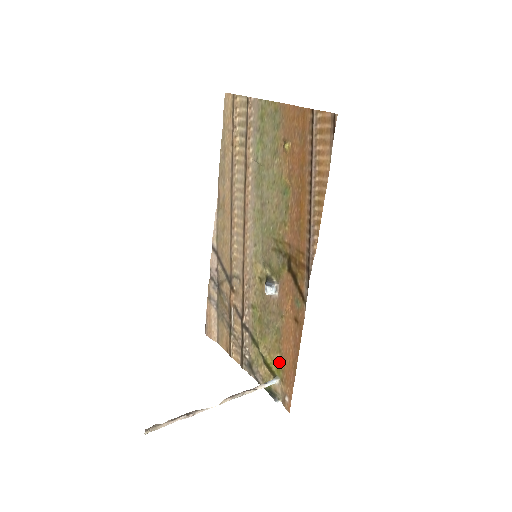
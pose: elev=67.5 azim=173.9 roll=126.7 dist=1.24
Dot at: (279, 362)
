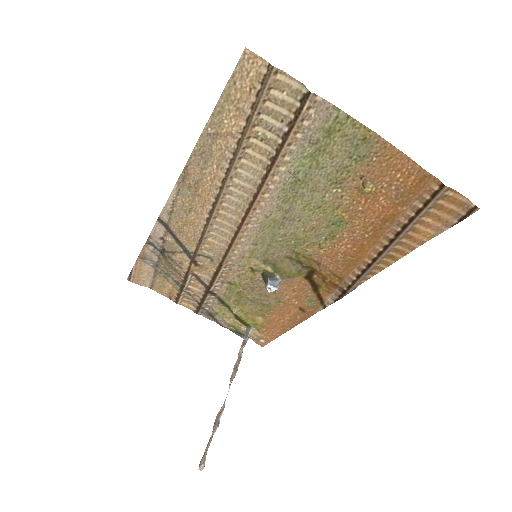
Dot at: (258, 321)
